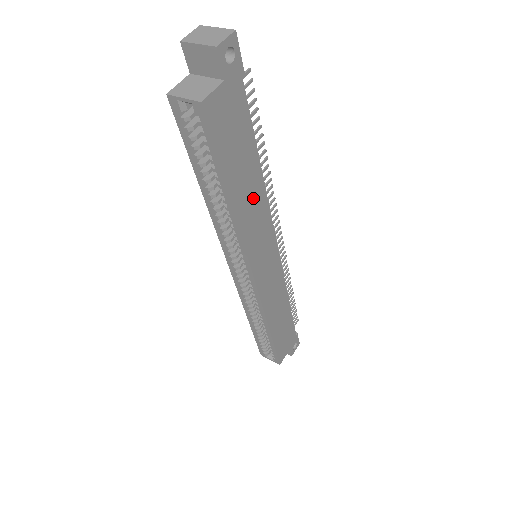
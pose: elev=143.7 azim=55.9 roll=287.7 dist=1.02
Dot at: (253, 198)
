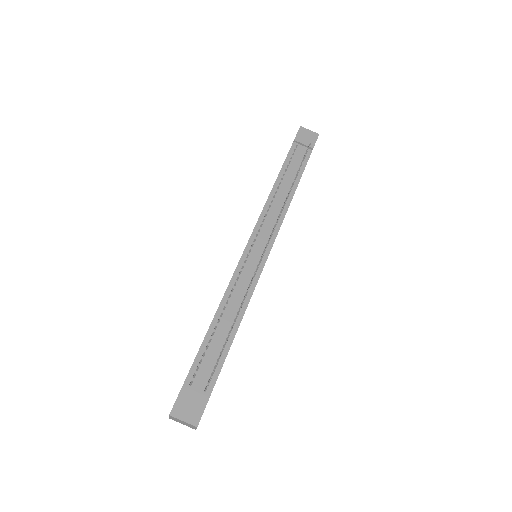
Dot at: occluded
